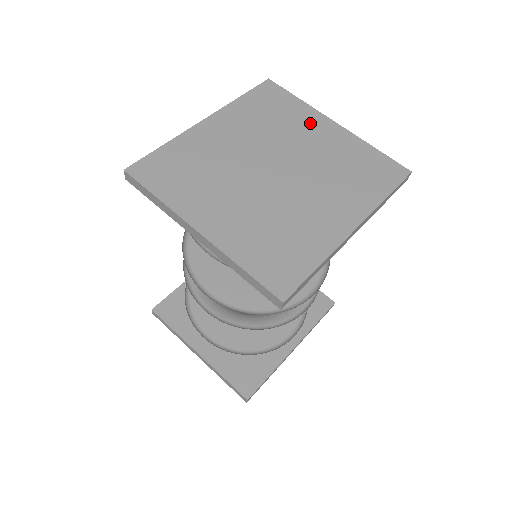
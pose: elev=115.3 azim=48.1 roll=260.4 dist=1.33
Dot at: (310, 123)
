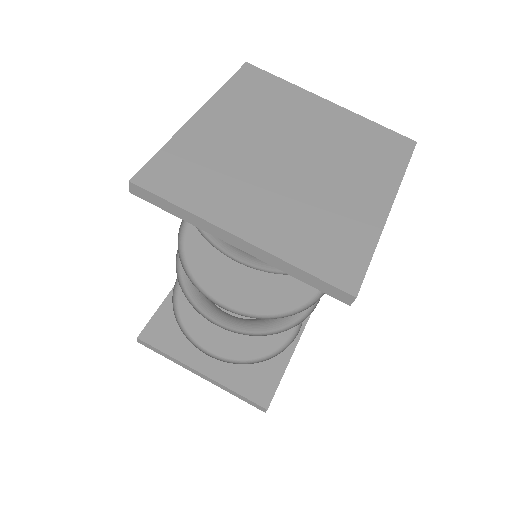
Dot at: (306, 104)
